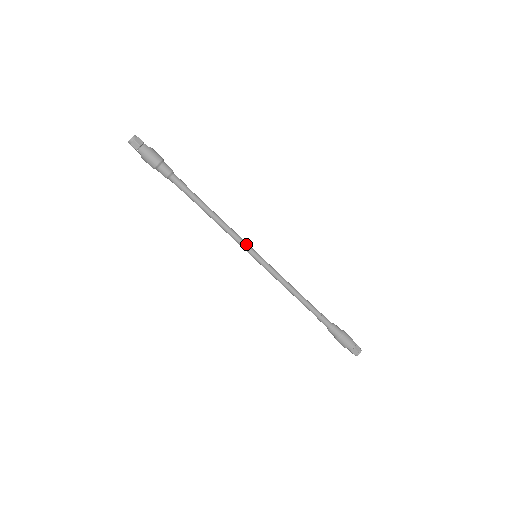
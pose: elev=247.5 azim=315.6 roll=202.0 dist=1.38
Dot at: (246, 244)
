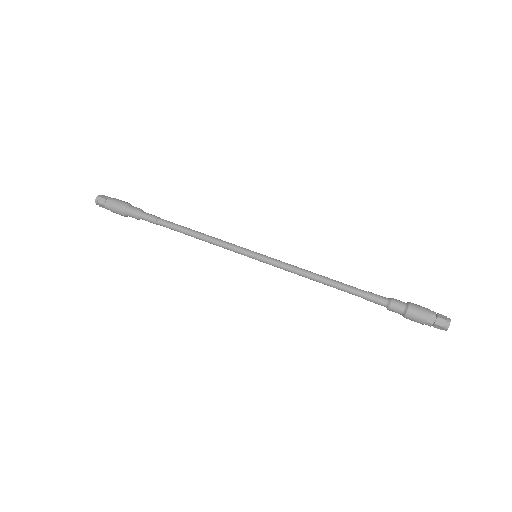
Dot at: (240, 247)
